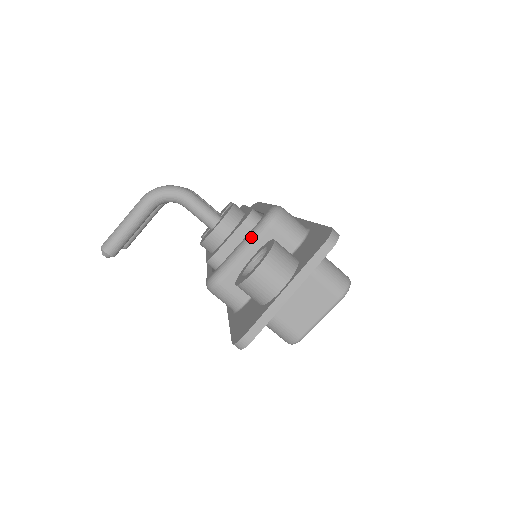
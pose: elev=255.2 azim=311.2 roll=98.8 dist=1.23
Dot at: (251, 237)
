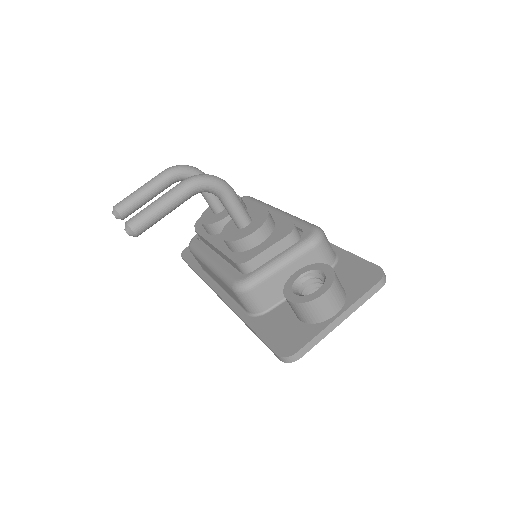
Dot at: (295, 252)
